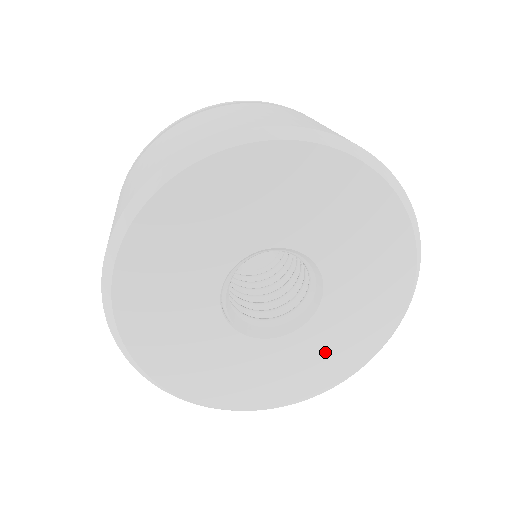
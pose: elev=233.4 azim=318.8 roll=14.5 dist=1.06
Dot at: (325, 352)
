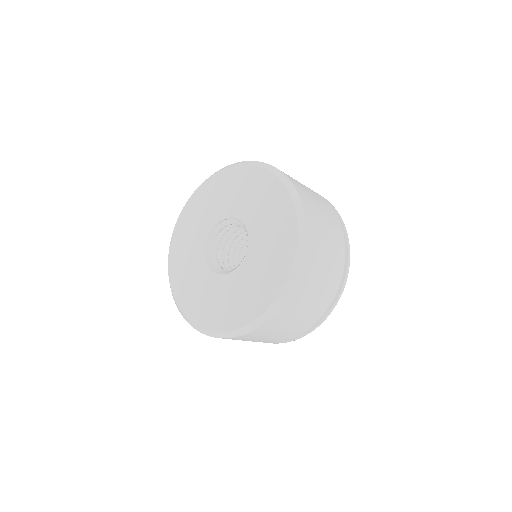
Dot at: (213, 301)
